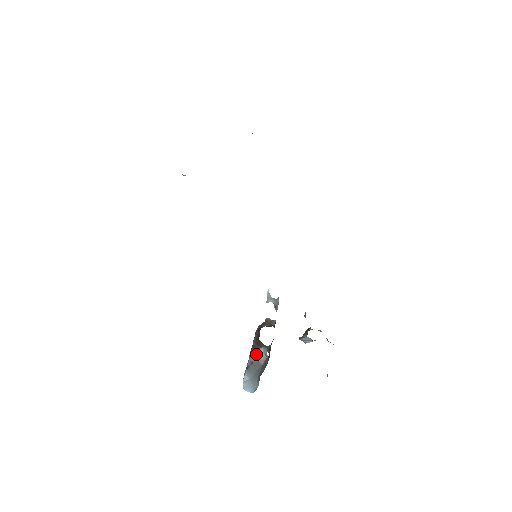
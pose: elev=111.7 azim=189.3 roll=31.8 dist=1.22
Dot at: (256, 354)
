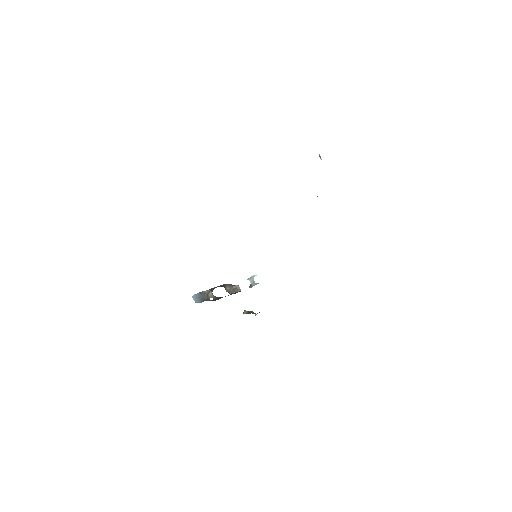
Dot at: (209, 292)
